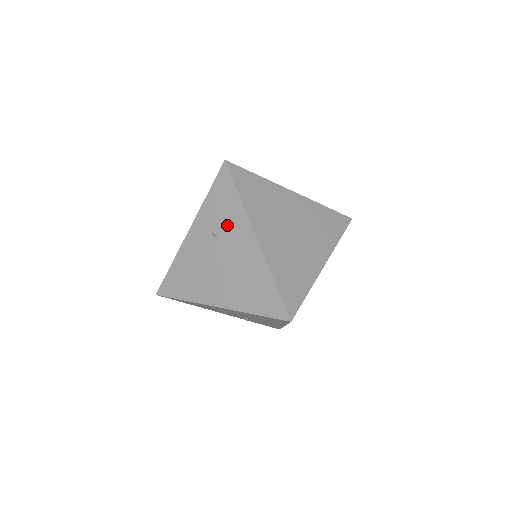
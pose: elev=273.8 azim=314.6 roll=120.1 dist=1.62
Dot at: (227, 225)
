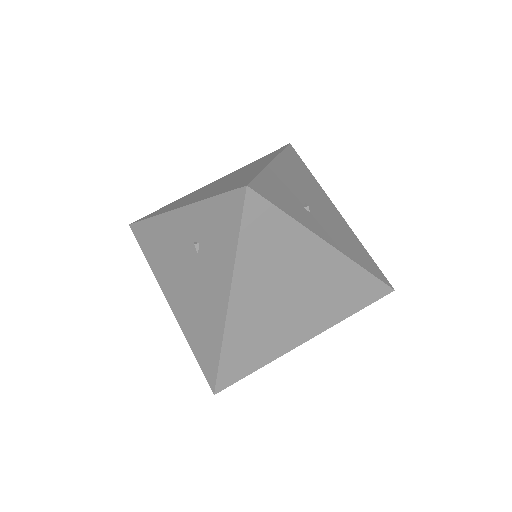
Dot at: (211, 254)
